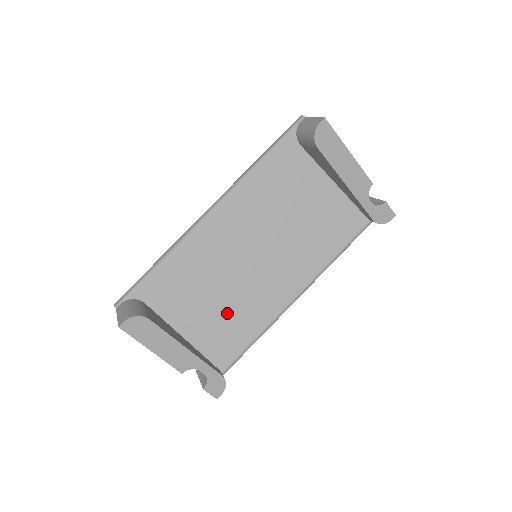
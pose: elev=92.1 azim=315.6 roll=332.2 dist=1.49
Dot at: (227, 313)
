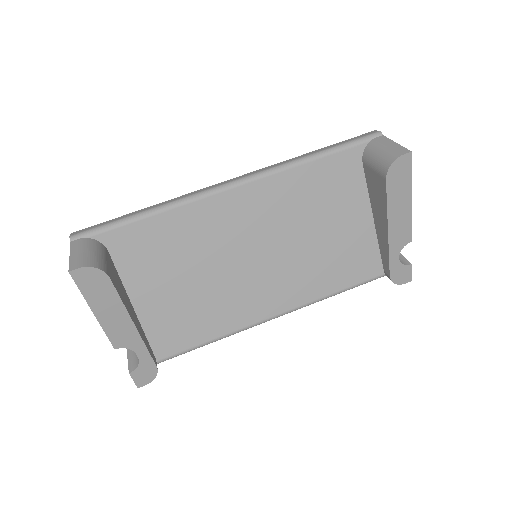
Dot at: (195, 302)
